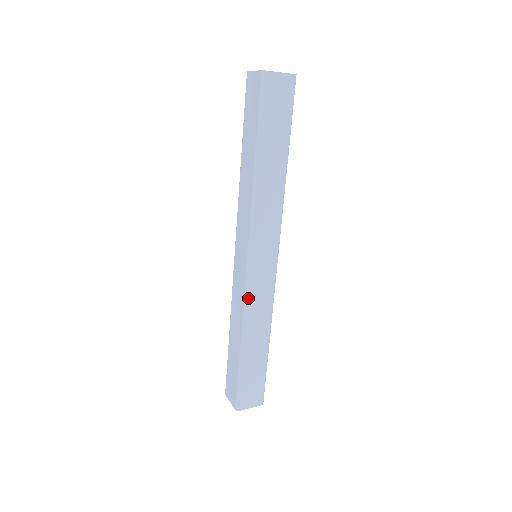
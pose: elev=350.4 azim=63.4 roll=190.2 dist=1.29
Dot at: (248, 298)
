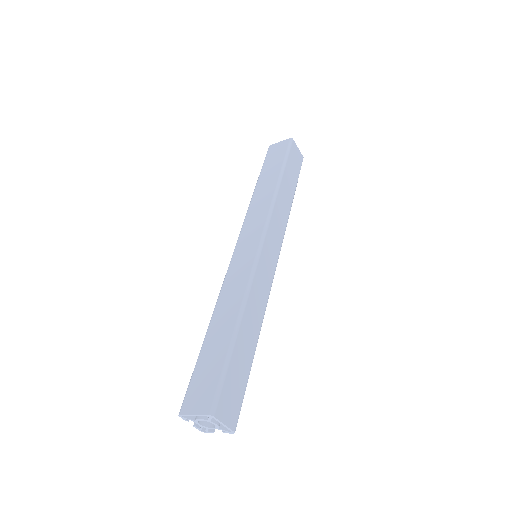
Dot at: (255, 274)
